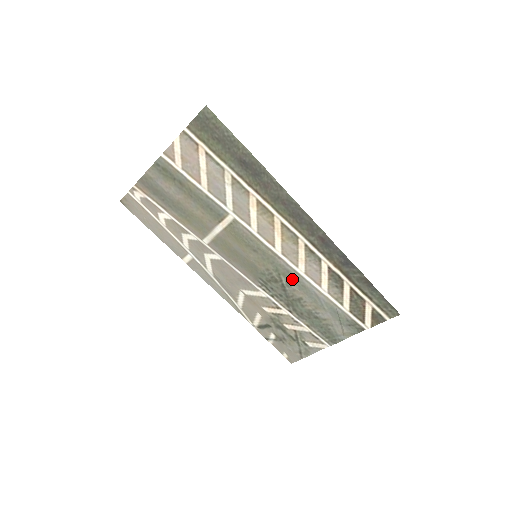
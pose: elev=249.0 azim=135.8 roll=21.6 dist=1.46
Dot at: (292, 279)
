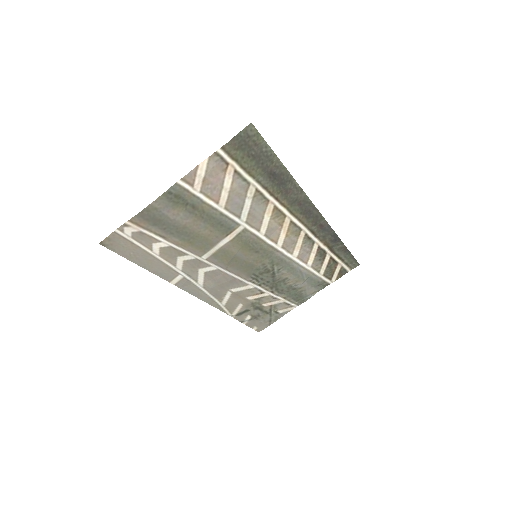
Dot at: (283, 265)
